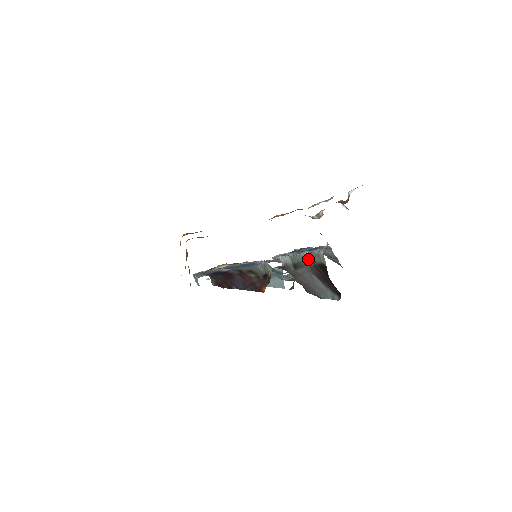
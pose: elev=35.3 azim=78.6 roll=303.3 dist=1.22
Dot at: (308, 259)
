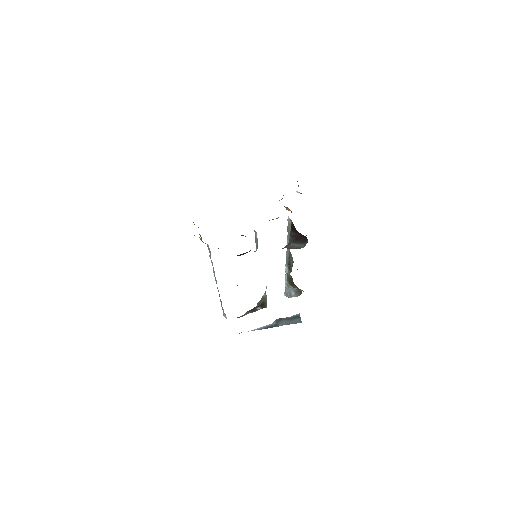
Dot at: occluded
